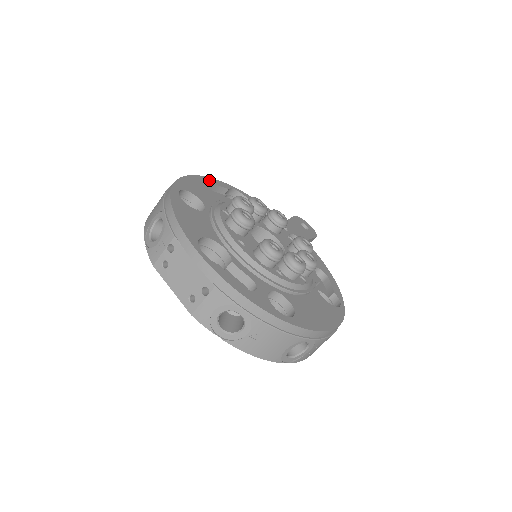
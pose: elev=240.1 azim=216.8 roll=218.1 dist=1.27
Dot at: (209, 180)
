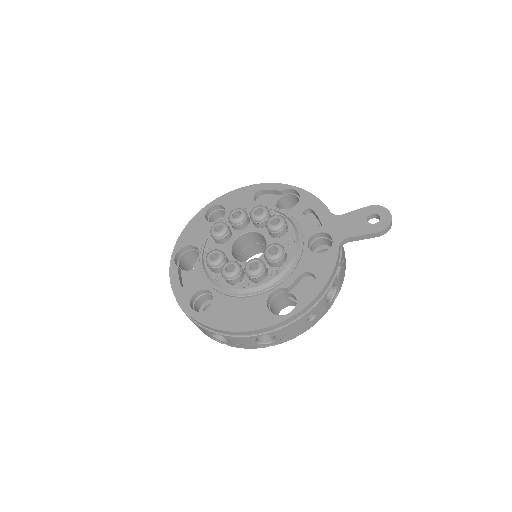
Dot at: (263, 186)
